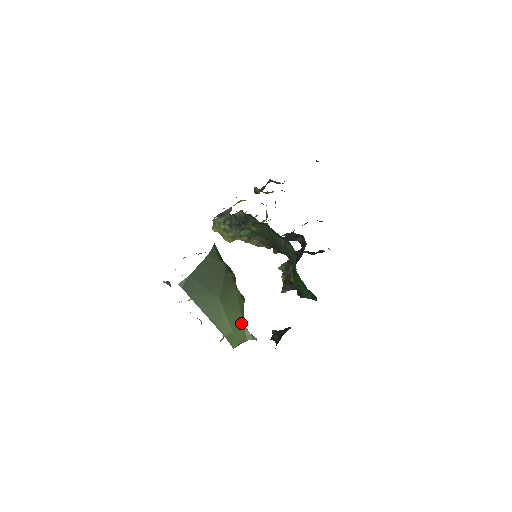
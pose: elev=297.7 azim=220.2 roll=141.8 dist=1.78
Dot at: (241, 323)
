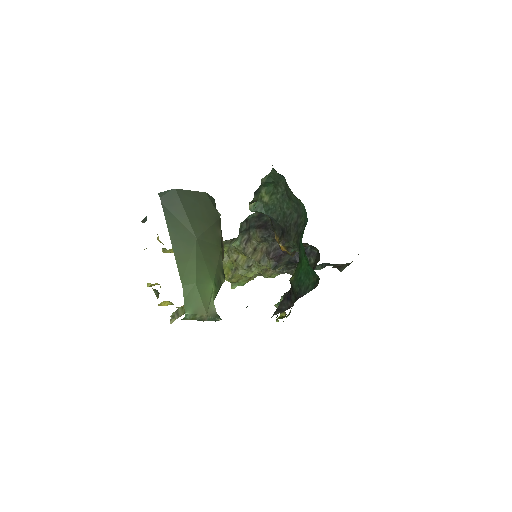
Dot at: (210, 288)
